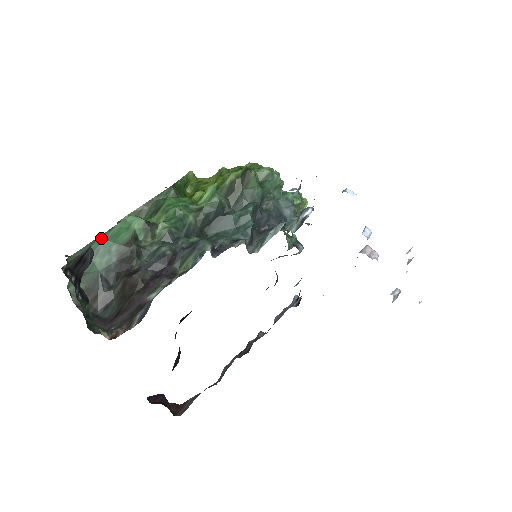
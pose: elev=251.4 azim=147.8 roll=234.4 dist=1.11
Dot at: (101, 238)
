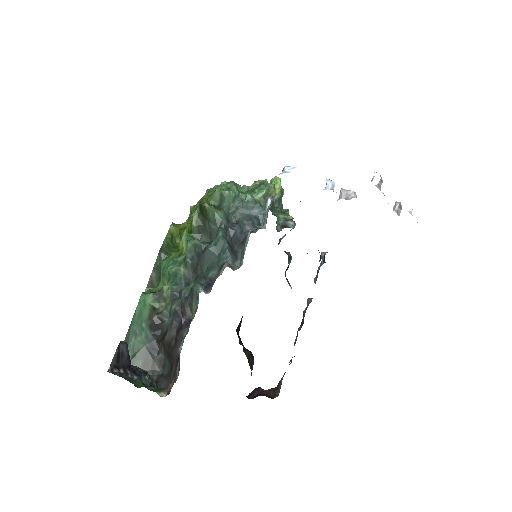
Dot at: (132, 323)
